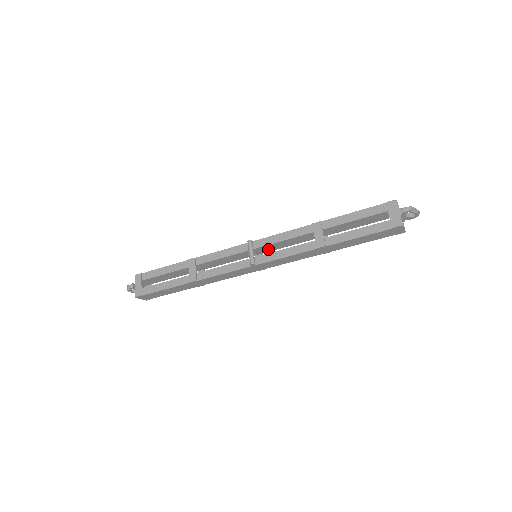
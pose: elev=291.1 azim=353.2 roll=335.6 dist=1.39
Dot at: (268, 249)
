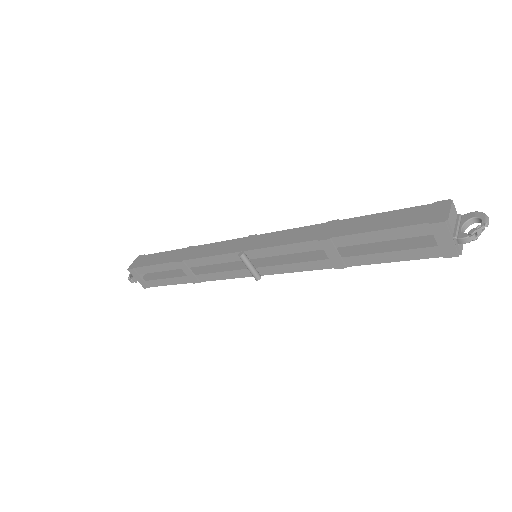
Dot at: occluded
